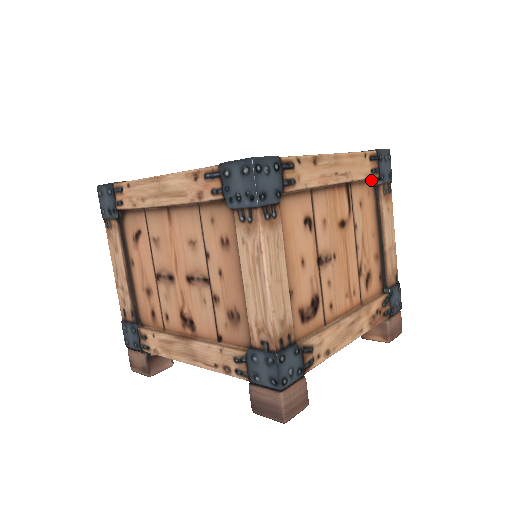
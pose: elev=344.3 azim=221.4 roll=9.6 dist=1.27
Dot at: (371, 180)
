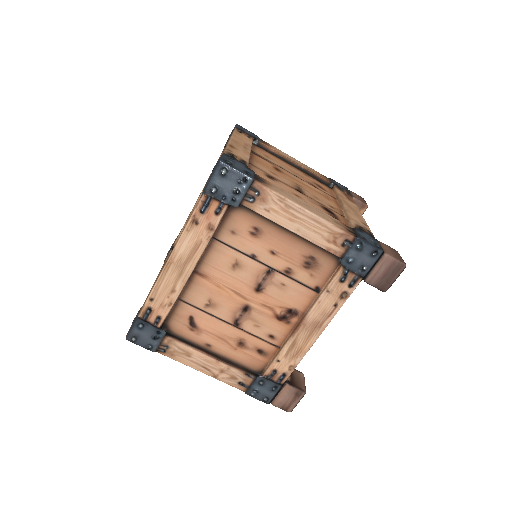
Dot at: (252, 144)
